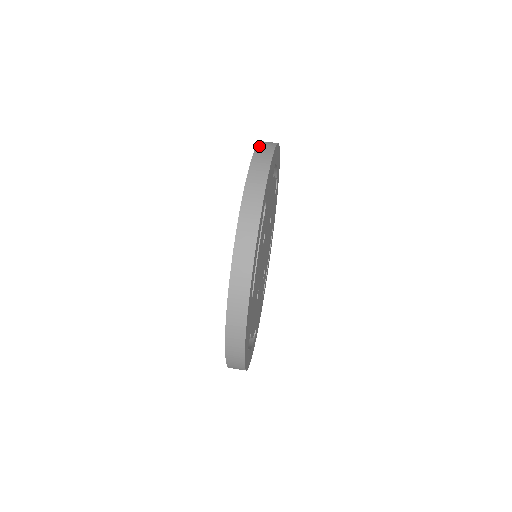
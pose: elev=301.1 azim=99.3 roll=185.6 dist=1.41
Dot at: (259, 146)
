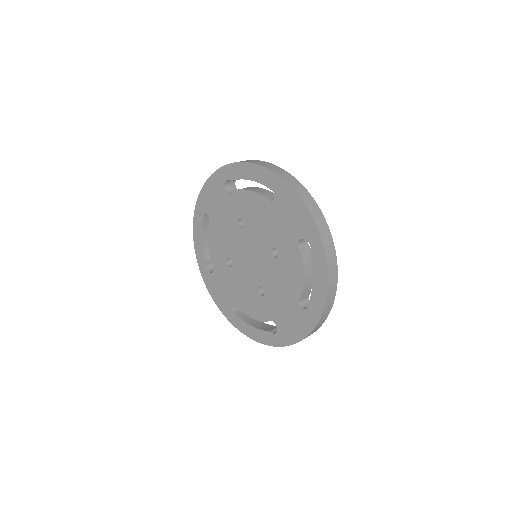
Dot at: (200, 194)
